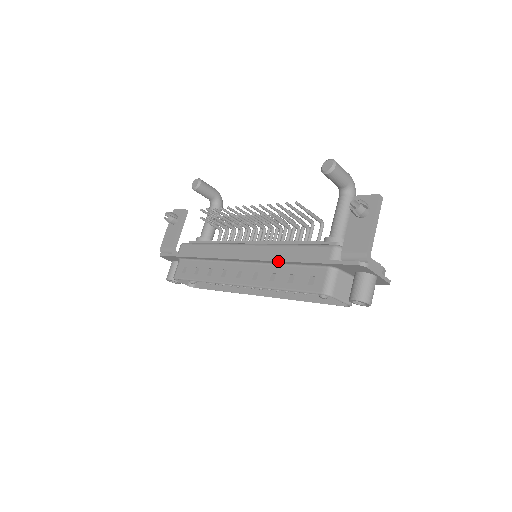
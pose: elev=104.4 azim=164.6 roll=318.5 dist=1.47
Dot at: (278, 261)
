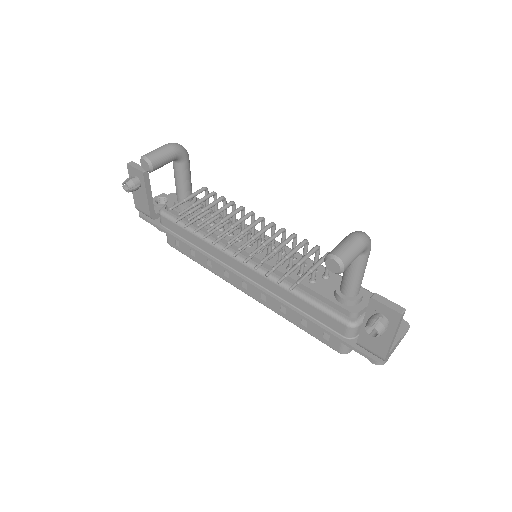
Dot at: occluded
